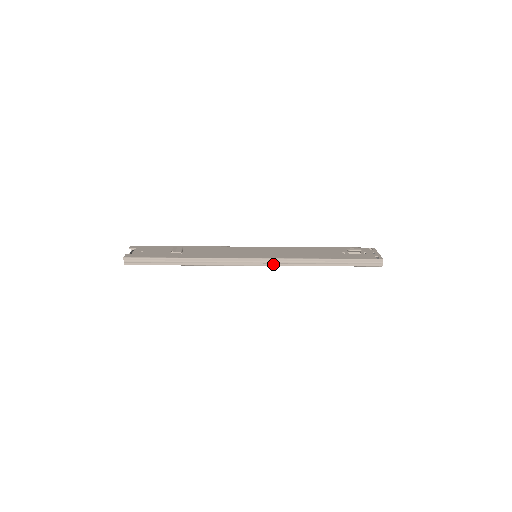
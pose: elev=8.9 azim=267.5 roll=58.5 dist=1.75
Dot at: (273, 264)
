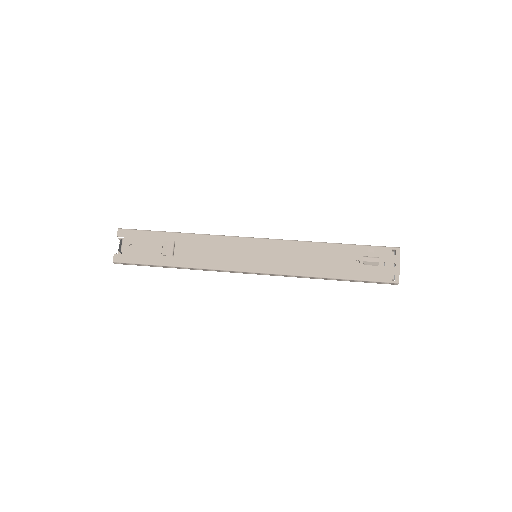
Dot at: (273, 275)
